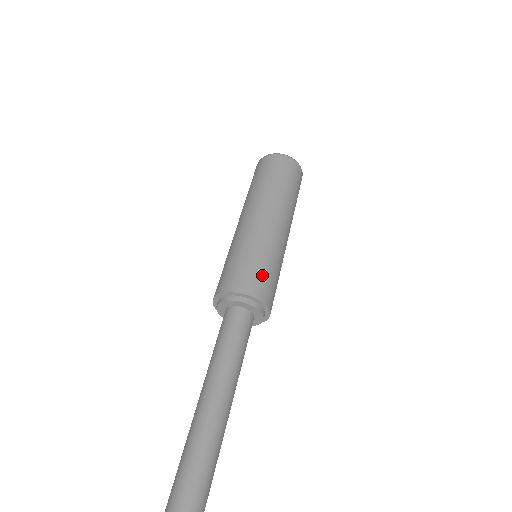
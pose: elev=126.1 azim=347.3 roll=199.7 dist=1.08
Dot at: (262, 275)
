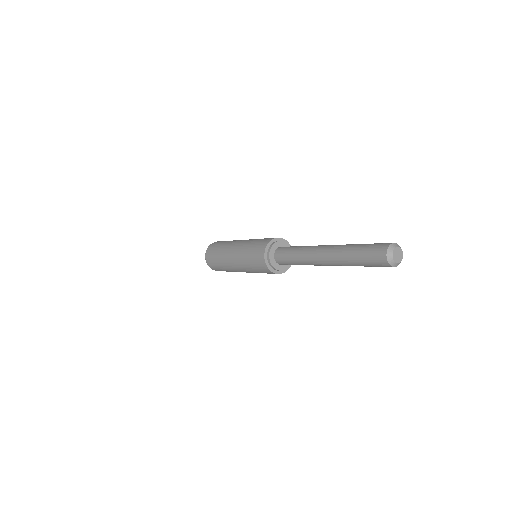
Dot at: (265, 239)
